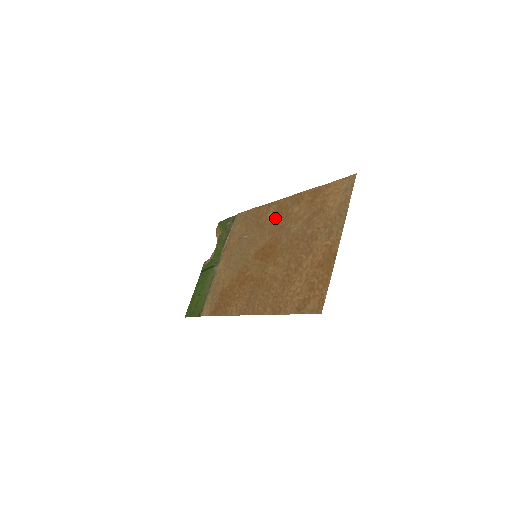
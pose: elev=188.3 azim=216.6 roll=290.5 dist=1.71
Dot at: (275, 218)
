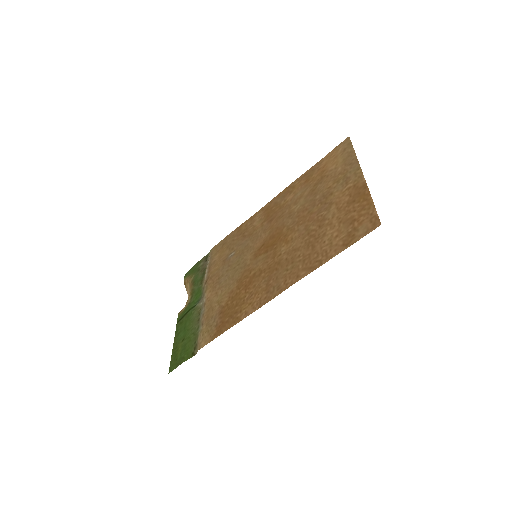
Dot at: (266, 218)
